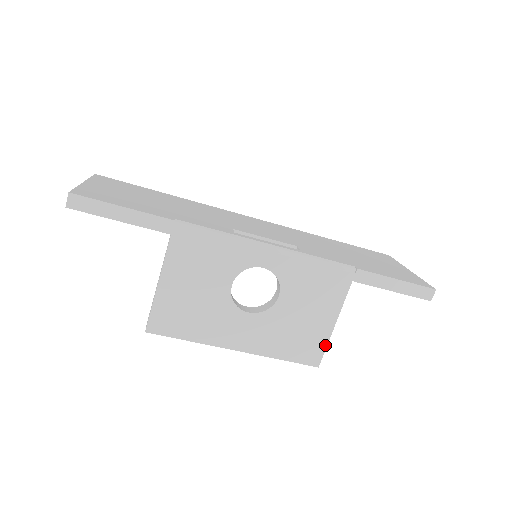
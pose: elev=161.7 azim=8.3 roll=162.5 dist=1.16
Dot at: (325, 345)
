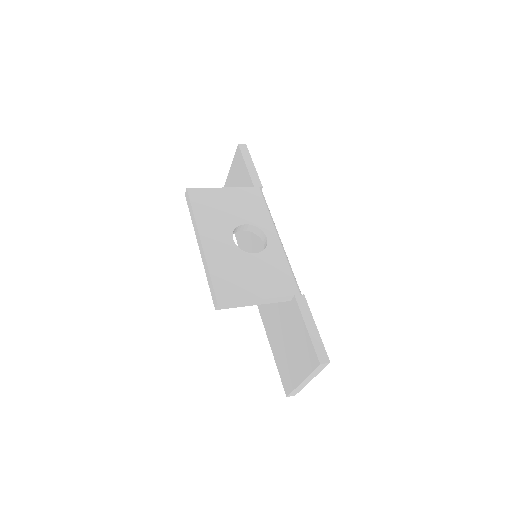
Dot at: (239, 300)
